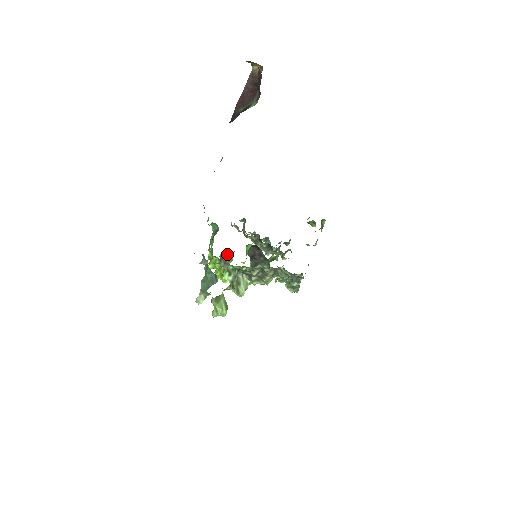
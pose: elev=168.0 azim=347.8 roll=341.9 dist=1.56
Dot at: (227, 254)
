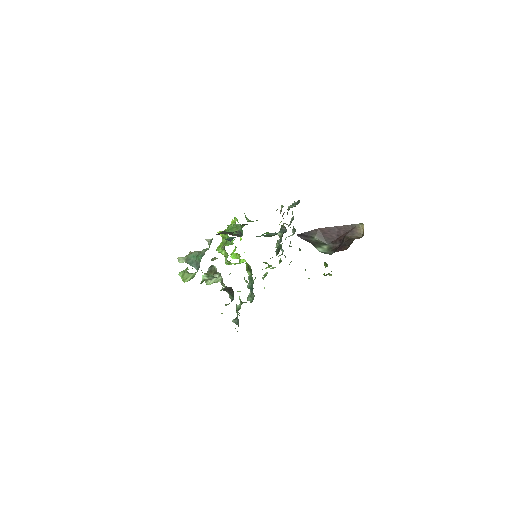
Dot at: occluded
